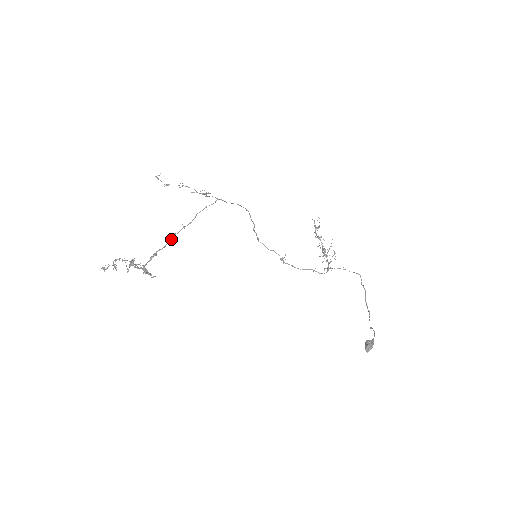
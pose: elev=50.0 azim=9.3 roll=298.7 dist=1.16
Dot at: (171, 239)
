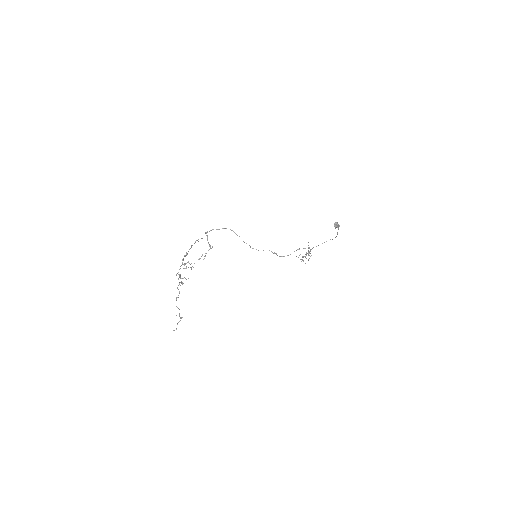
Dot at: occluded
